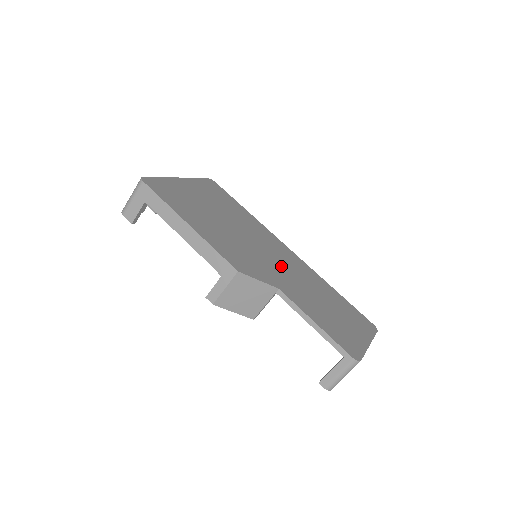
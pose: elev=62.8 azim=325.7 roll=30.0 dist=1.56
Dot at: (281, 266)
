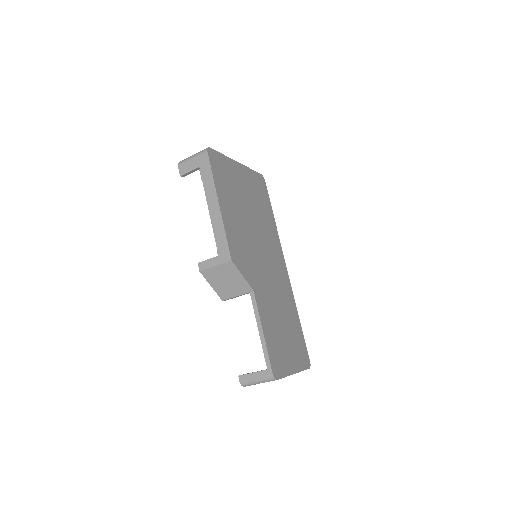
Dot at: (269, 275)
